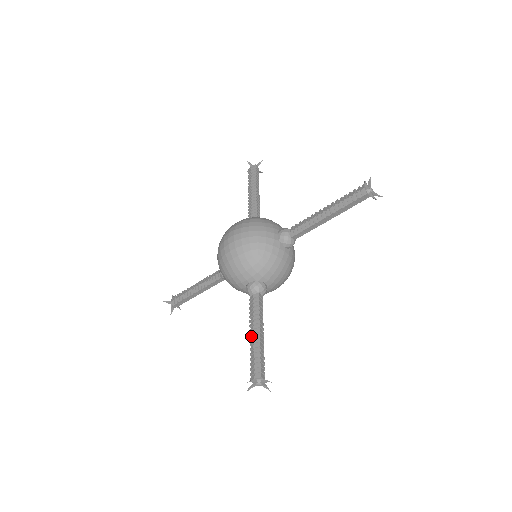
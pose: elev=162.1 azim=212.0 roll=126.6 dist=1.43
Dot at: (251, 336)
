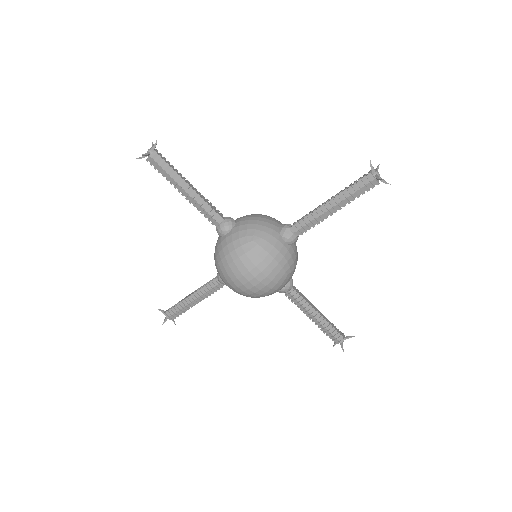
Dot at: (312, 319)
